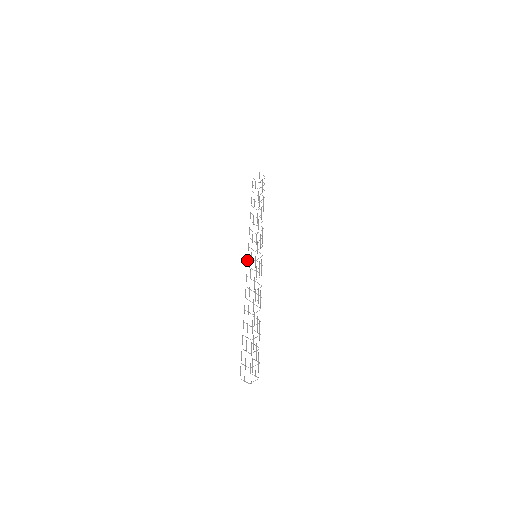
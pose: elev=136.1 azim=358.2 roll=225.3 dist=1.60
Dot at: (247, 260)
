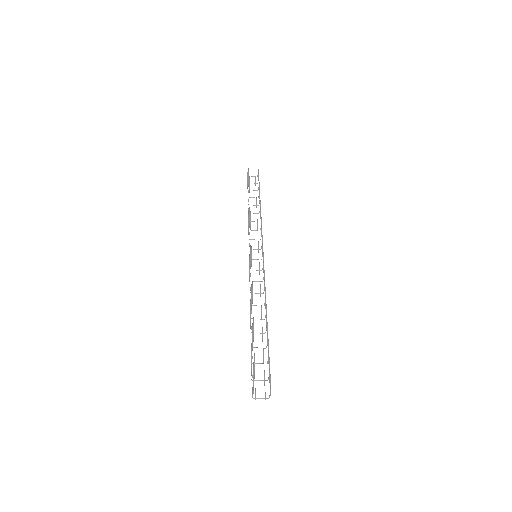
Dot at: occluded
